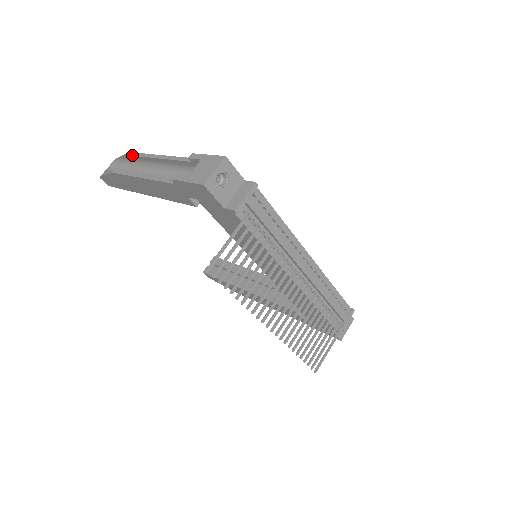
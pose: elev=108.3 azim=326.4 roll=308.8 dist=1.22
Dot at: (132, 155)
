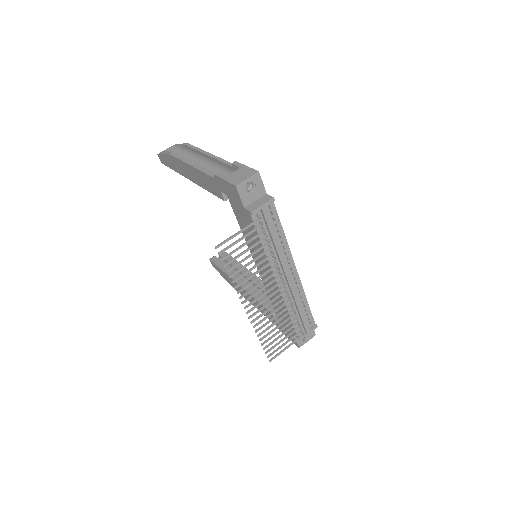
Dot at: (190, 146)
